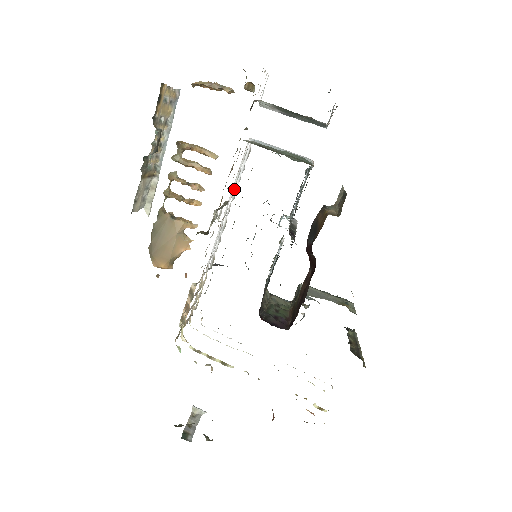
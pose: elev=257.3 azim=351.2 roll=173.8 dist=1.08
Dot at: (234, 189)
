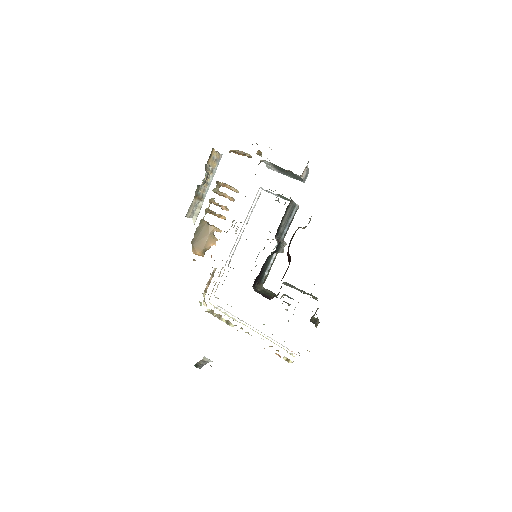
Dot at: (248, 218)
